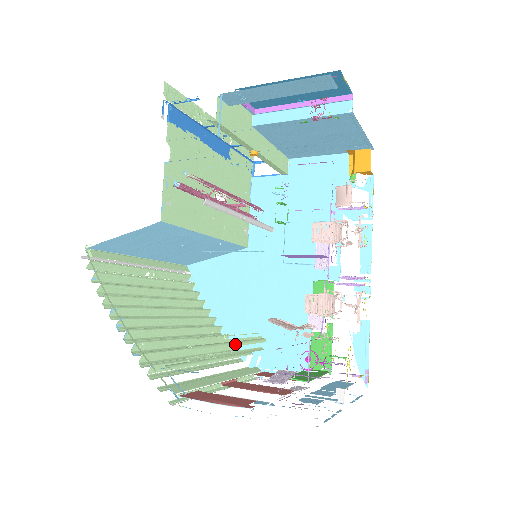
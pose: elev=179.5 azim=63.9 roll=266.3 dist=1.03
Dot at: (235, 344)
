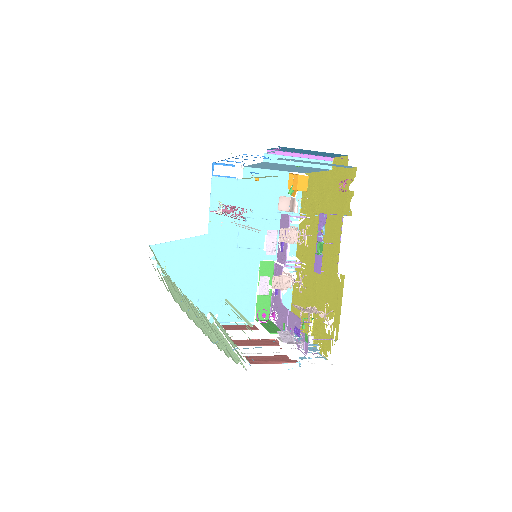
Dot at: (238, 316)
